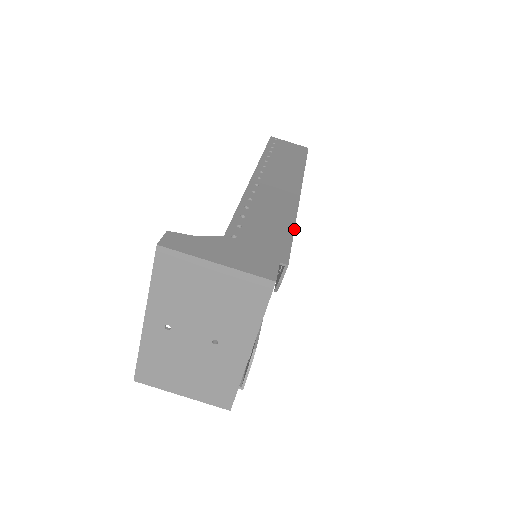
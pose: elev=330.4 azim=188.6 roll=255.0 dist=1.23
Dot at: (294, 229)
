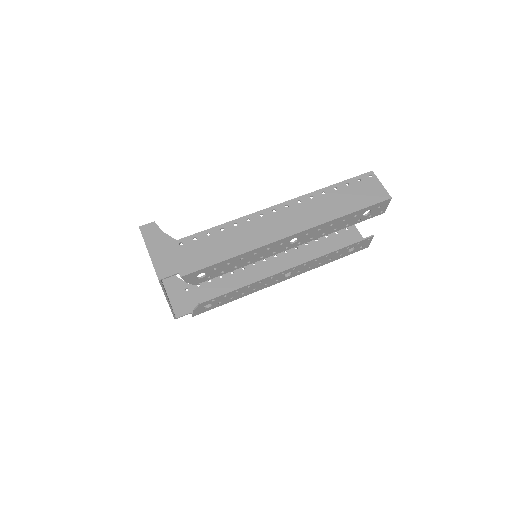
Dot at: (225, 260)
